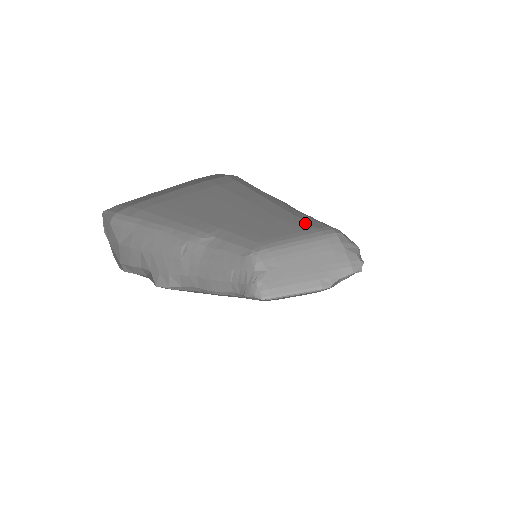
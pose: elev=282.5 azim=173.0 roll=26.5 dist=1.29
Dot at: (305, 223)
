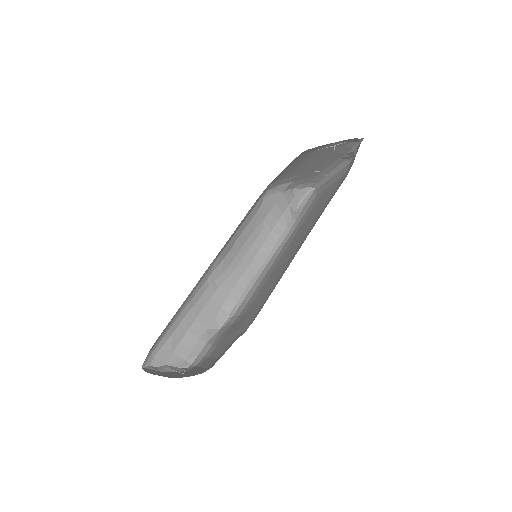
Dot at: occluded
